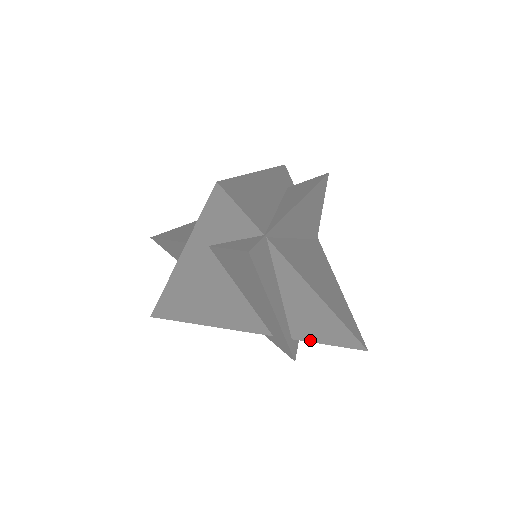
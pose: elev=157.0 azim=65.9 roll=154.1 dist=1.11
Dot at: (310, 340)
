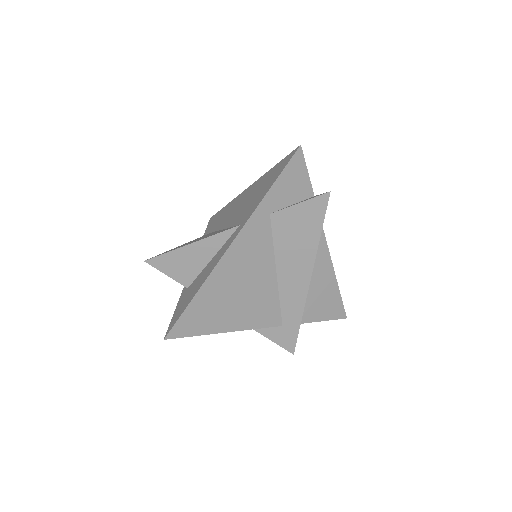
Dot at: (310, 320)
